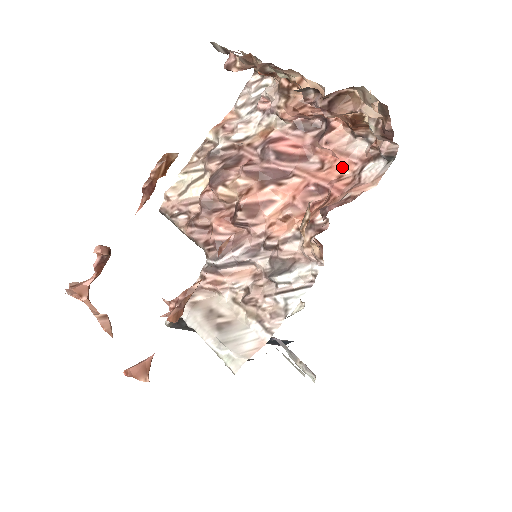
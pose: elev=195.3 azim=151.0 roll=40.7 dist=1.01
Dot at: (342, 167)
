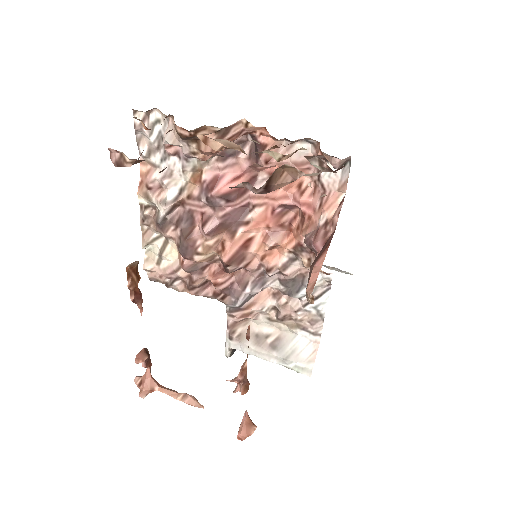
Dot at: occluded
